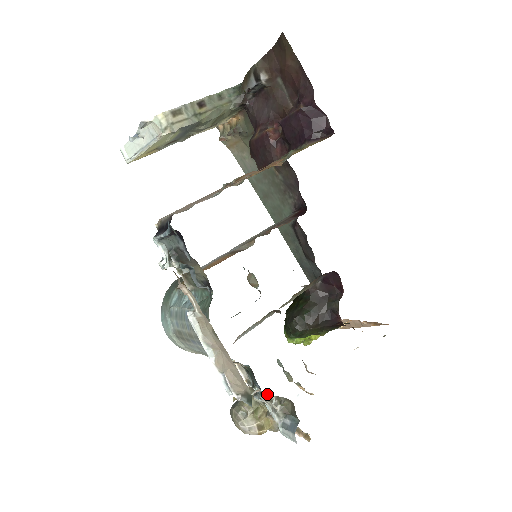
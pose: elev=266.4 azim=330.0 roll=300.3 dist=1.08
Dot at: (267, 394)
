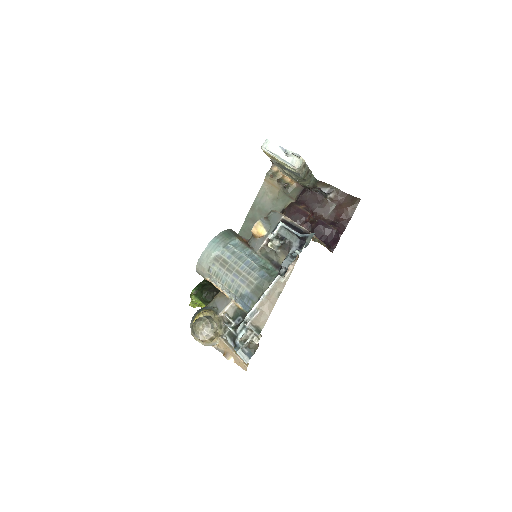
Dot at: occluded
